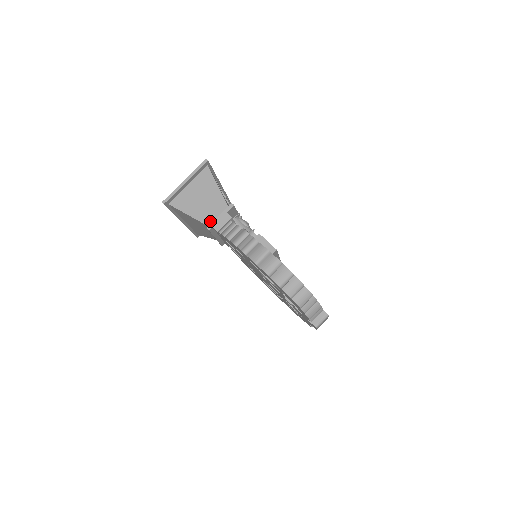
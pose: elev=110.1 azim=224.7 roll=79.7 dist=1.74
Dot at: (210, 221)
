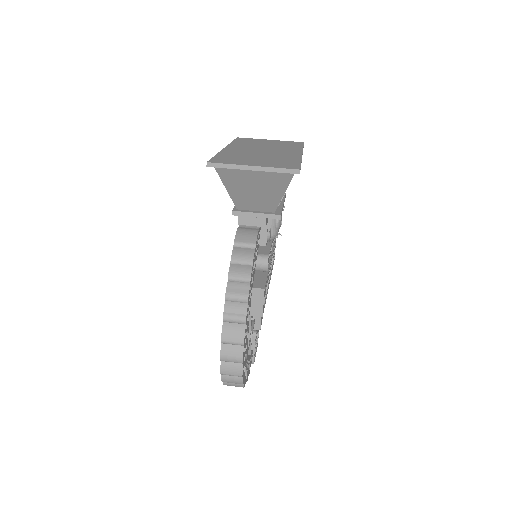
Dot at: (243, 206)
